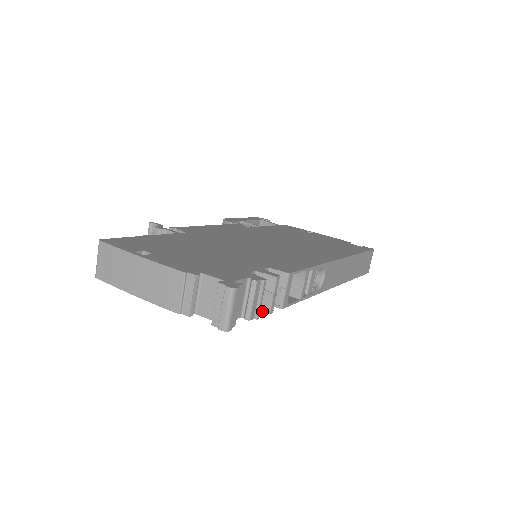
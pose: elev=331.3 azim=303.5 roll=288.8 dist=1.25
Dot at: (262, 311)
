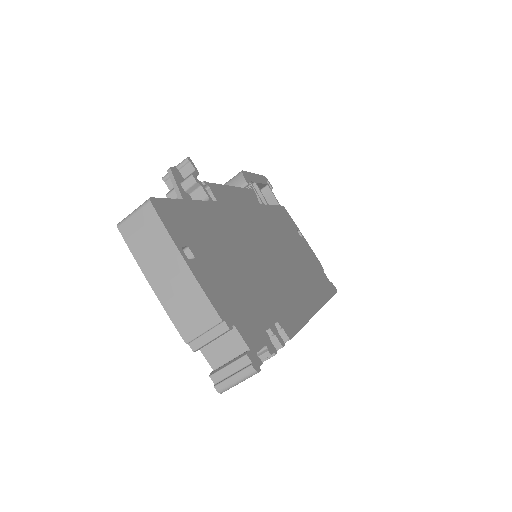
Dot at: occluded
